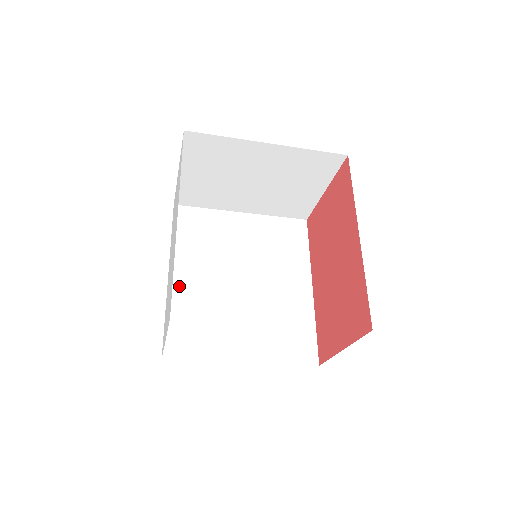
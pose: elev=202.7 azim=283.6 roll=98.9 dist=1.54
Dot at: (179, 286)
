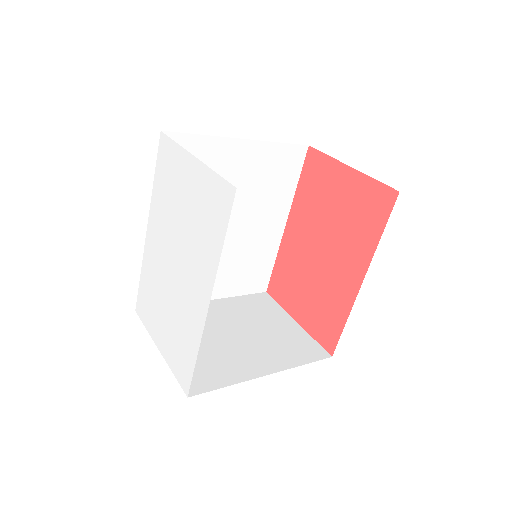
Dot at: occluded
